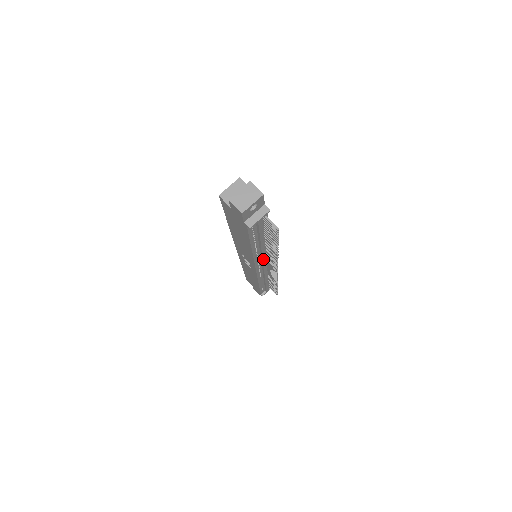
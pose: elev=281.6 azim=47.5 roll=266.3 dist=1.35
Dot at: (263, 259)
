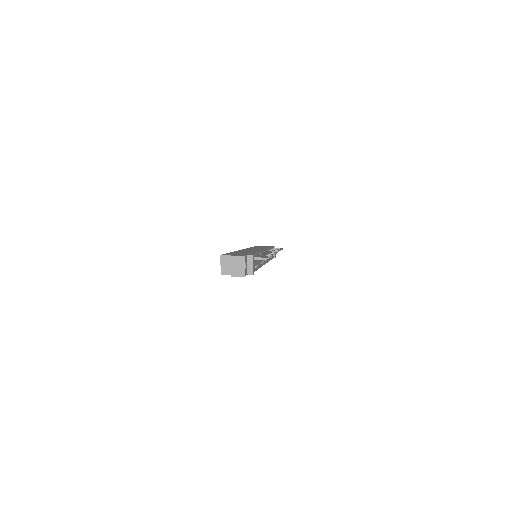
Dot at: occluded
